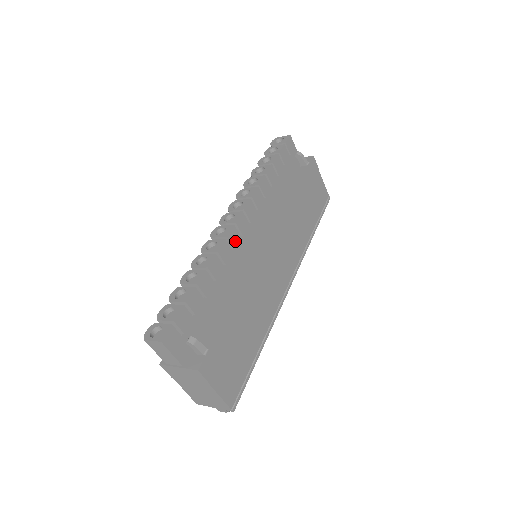
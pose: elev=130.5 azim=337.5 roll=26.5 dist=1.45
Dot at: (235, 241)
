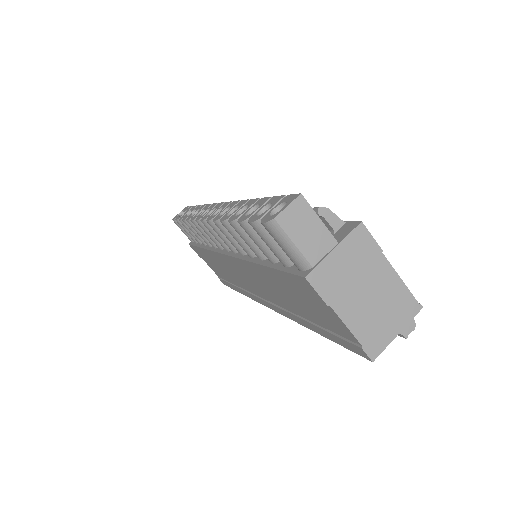
Dot at: occluded
